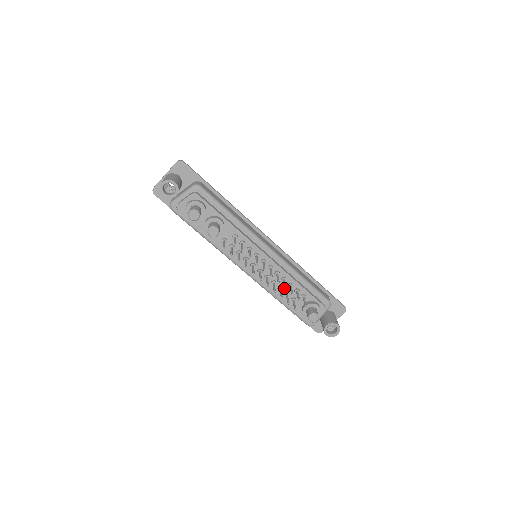
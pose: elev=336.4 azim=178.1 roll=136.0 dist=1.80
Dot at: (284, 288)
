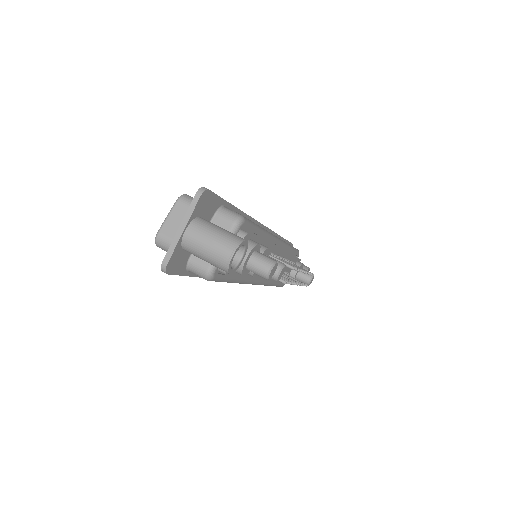
Dot at: occluded
